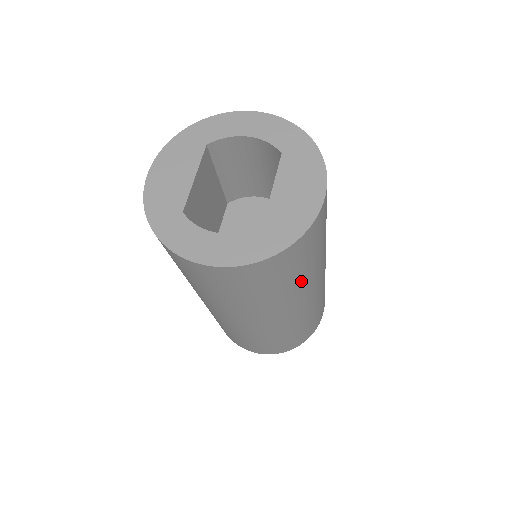
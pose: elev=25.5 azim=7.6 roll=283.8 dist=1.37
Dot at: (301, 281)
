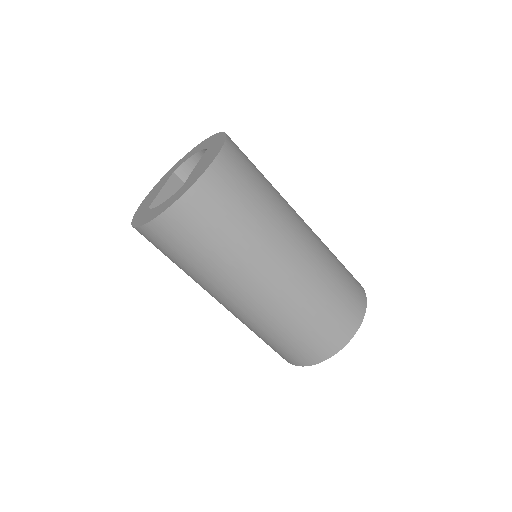
Dot at: (248, 235)
